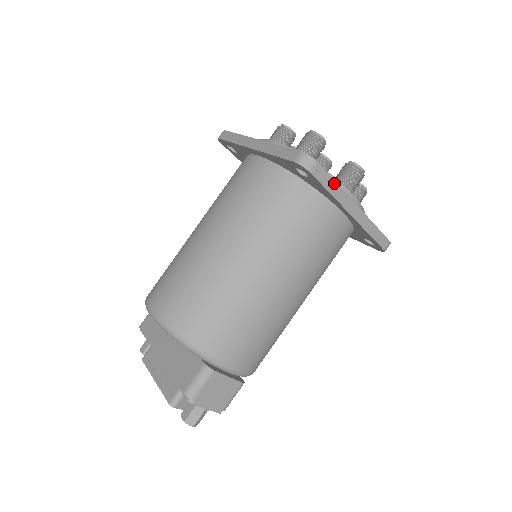
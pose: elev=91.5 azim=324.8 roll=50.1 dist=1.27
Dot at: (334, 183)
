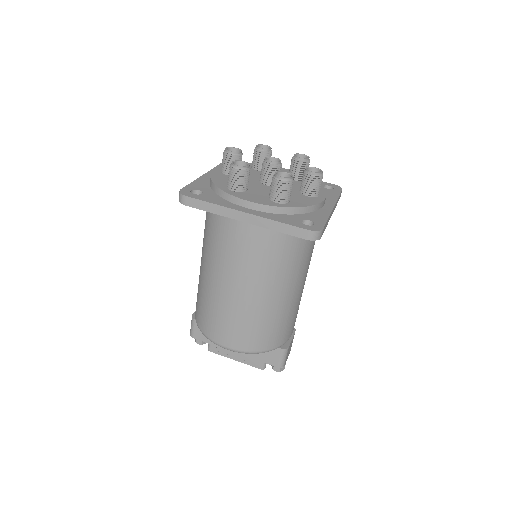
Dot at: (327, 221)
